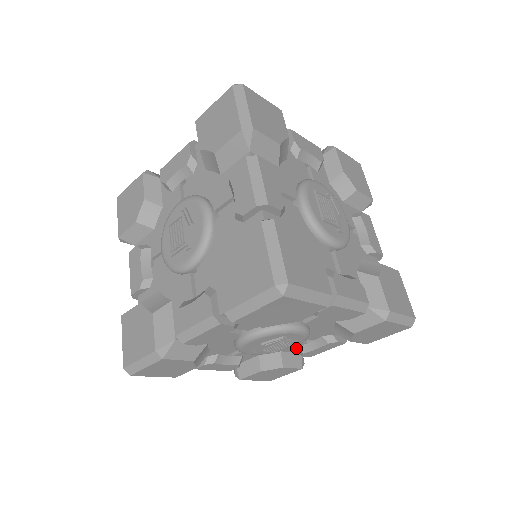
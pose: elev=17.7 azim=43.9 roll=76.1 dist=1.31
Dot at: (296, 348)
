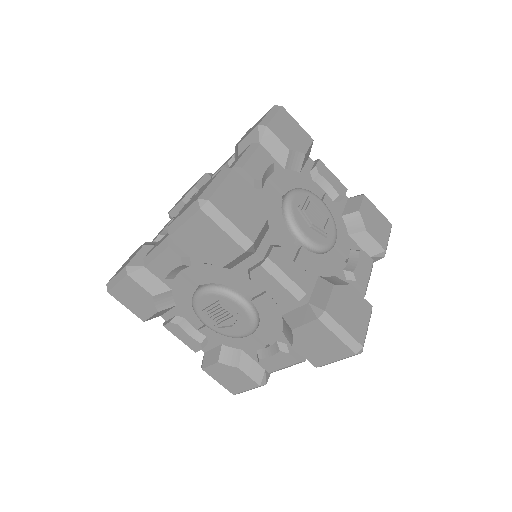
Dot at: occluded
